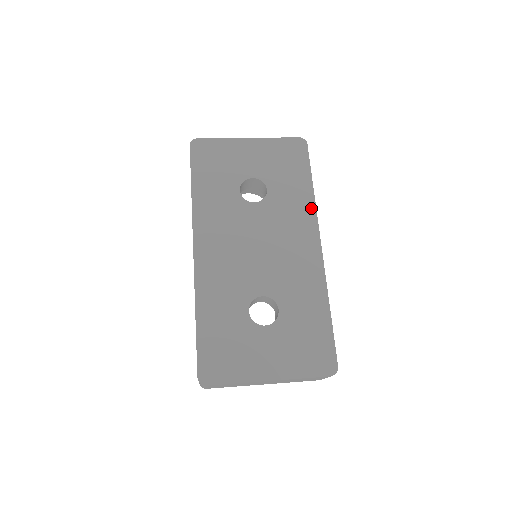
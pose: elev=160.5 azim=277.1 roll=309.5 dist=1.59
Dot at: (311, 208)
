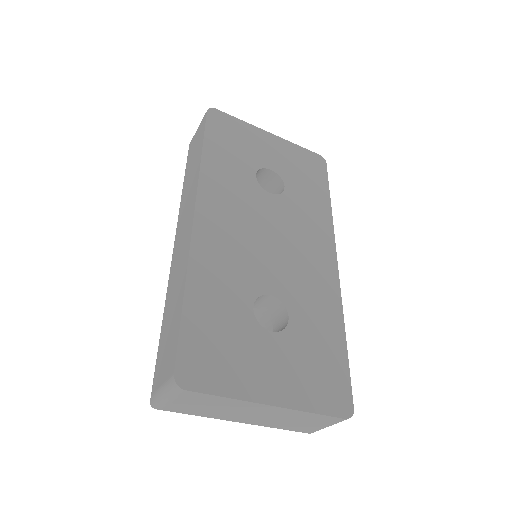
Dot at: (328, 222)
